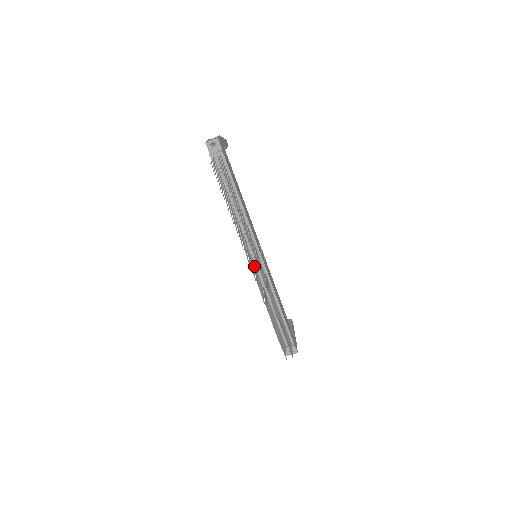
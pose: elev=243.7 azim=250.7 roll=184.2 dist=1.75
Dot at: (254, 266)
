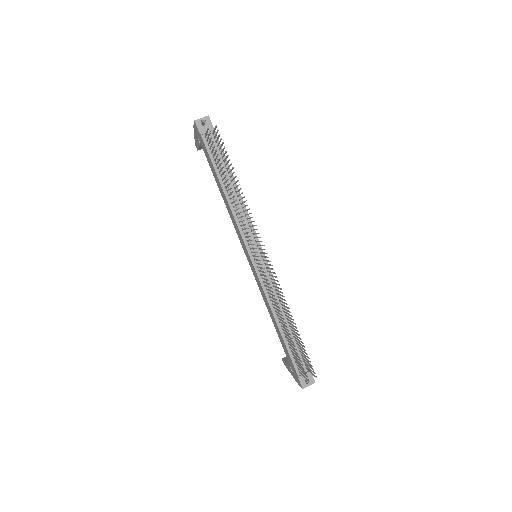
Dot at: (258, 263)
